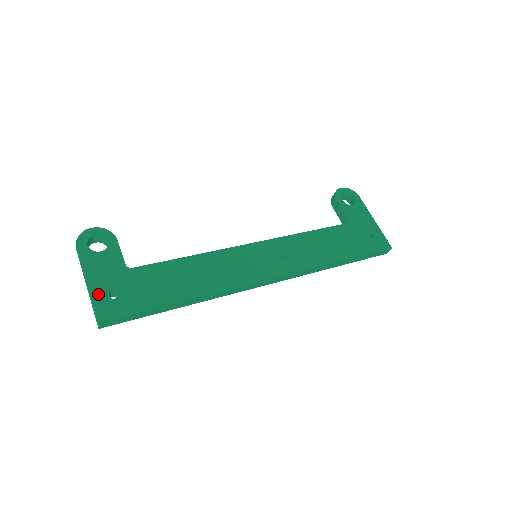
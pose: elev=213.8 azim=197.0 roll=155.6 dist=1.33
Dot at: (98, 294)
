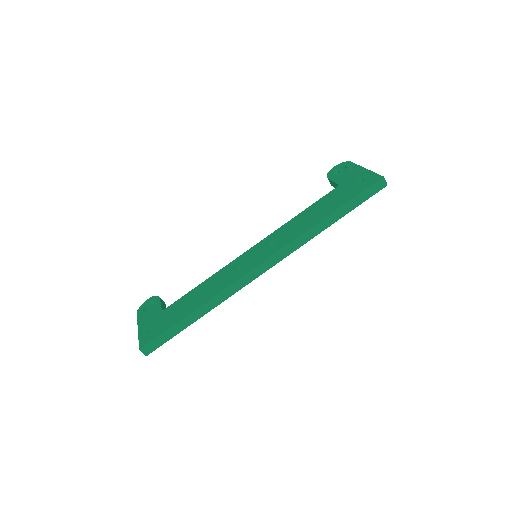
Dot at: (142, 334)
